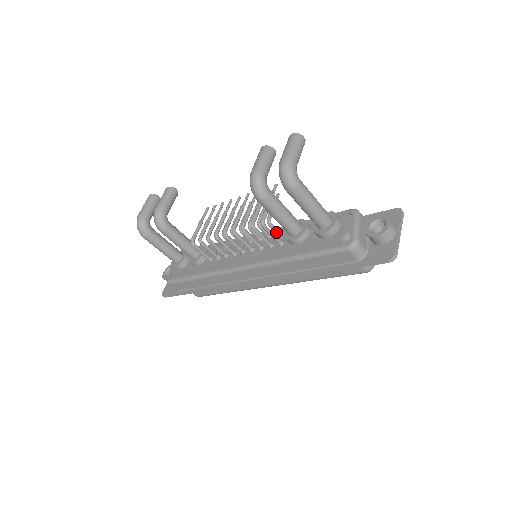
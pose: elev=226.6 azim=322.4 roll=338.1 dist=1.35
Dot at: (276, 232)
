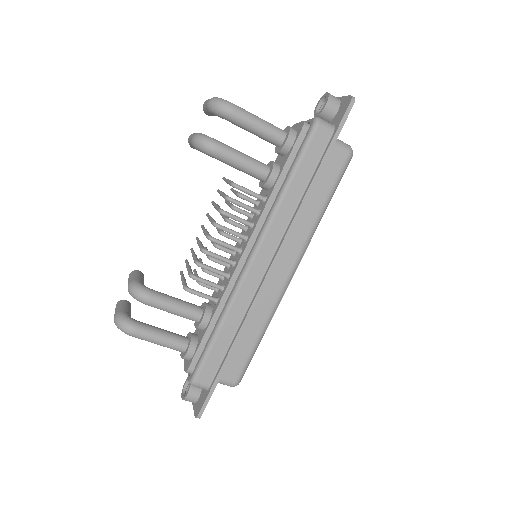
Dot at: (253, 201)
